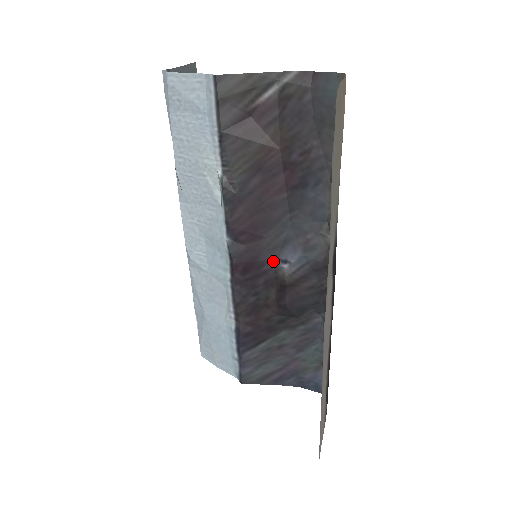
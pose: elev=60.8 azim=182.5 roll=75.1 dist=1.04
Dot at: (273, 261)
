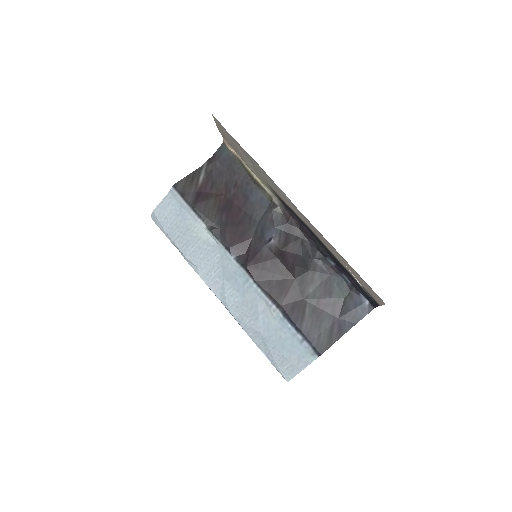
Dot at: (265, 247)
